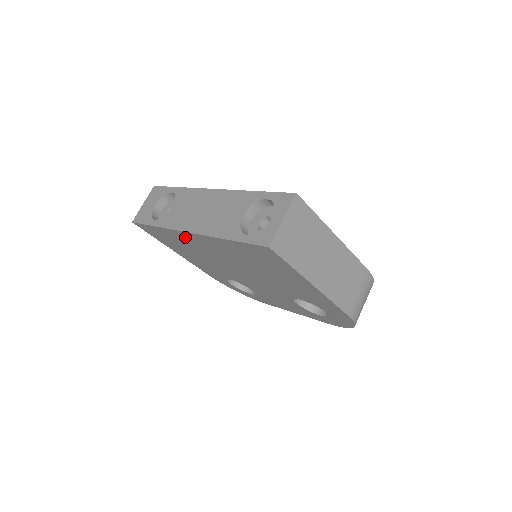
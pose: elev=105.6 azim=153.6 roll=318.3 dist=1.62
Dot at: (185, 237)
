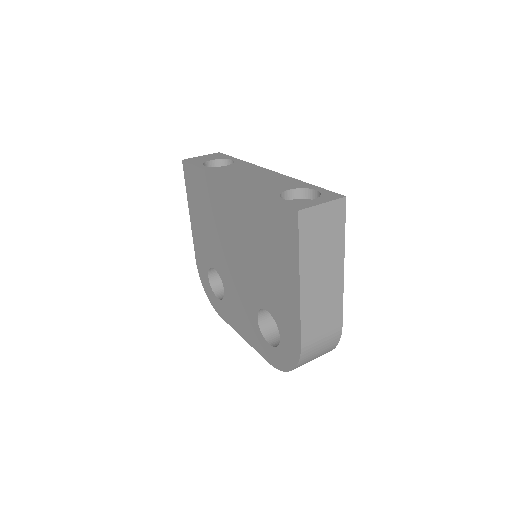
Dot at: (220, 188)
